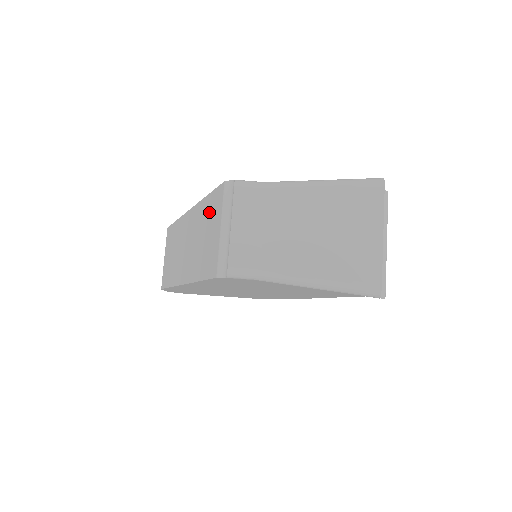
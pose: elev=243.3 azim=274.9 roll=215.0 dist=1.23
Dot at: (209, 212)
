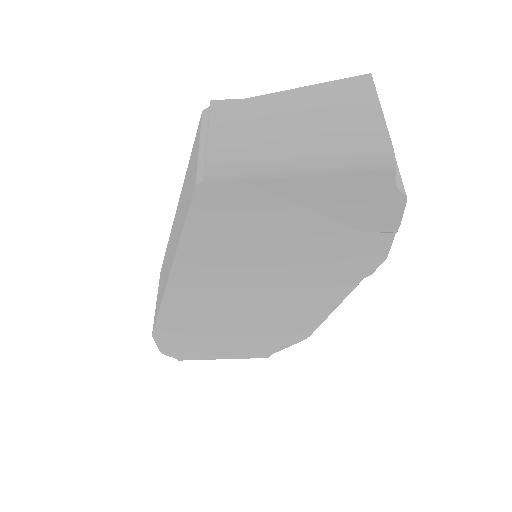
Dot at: (191, 163)
